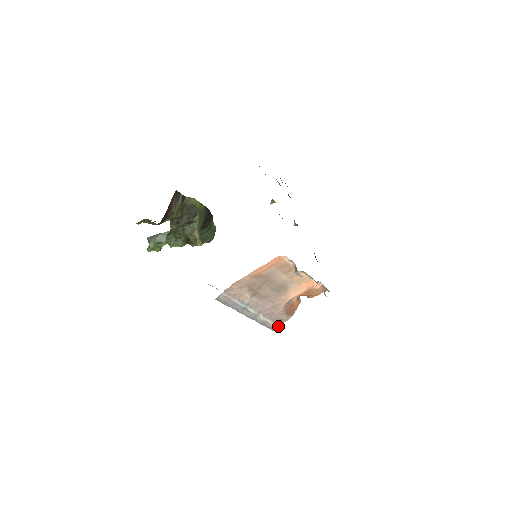
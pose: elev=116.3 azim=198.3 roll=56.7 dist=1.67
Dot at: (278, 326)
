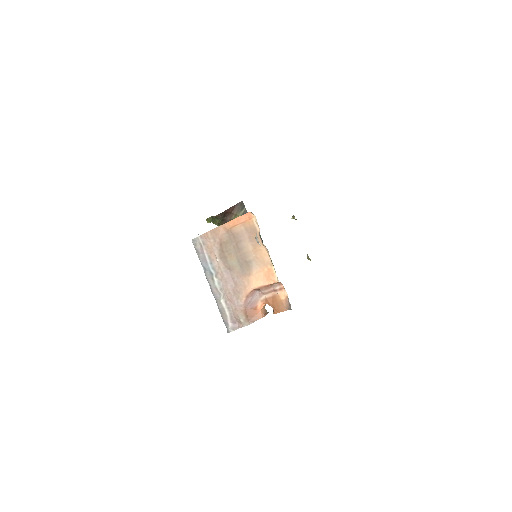
Dot at: (233, 327)
